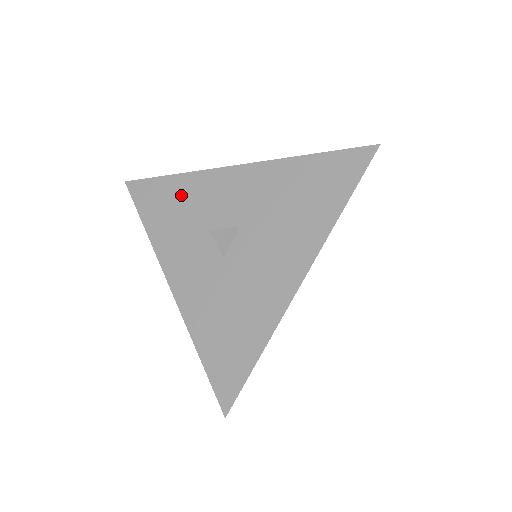
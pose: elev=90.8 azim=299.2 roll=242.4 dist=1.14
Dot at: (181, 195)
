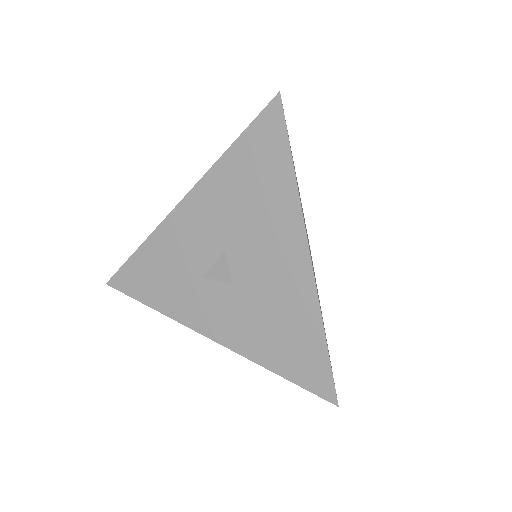
Dot at: (158, 261)
